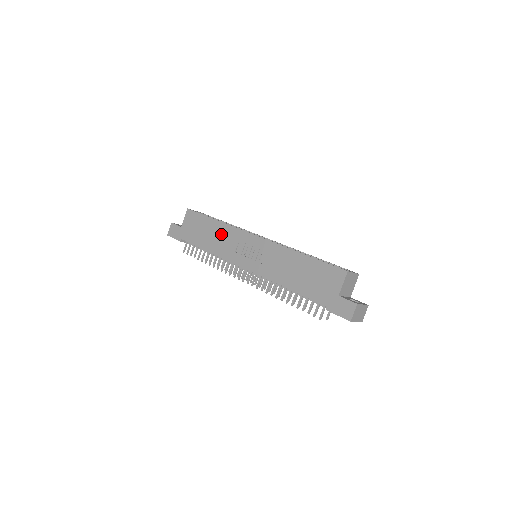
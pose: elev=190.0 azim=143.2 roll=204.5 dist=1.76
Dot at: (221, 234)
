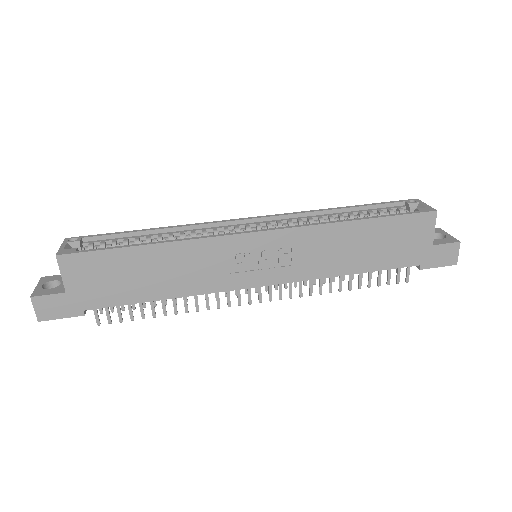
Dot at: (180, 262)
